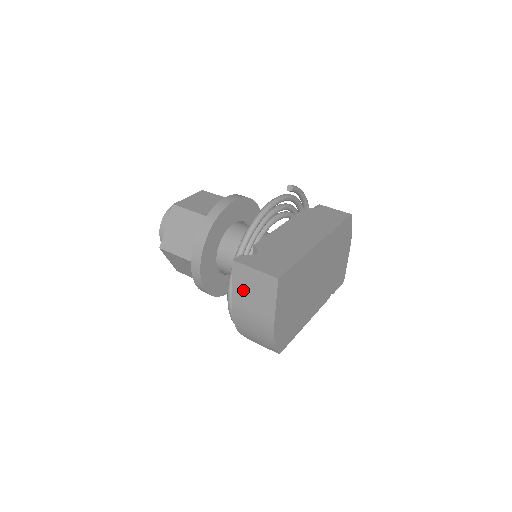
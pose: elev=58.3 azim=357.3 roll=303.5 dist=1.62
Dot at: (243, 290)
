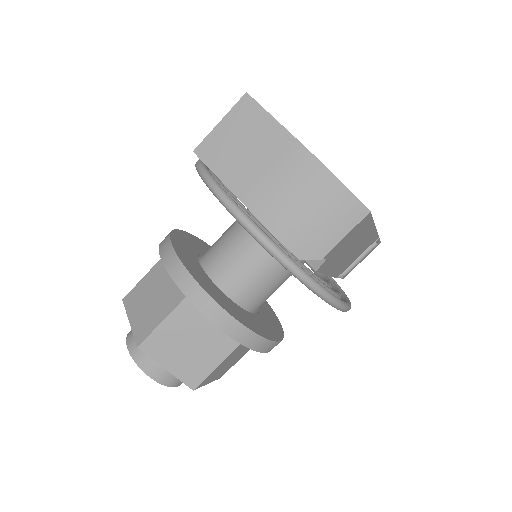
Dot at: (235, 166)
